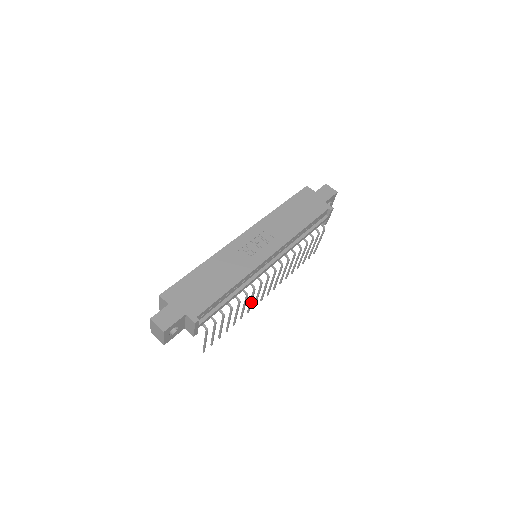
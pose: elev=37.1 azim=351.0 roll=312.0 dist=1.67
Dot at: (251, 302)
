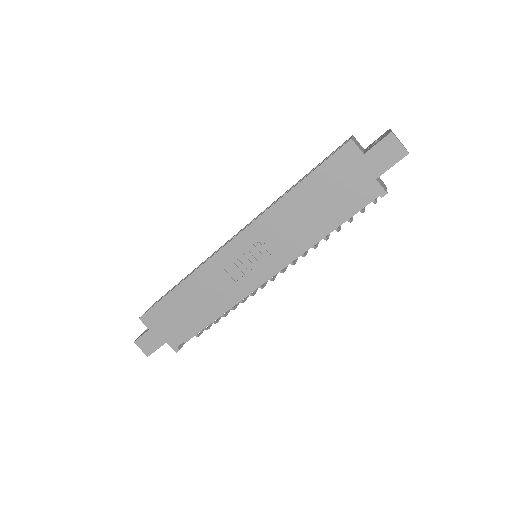
Dot at: occluded
